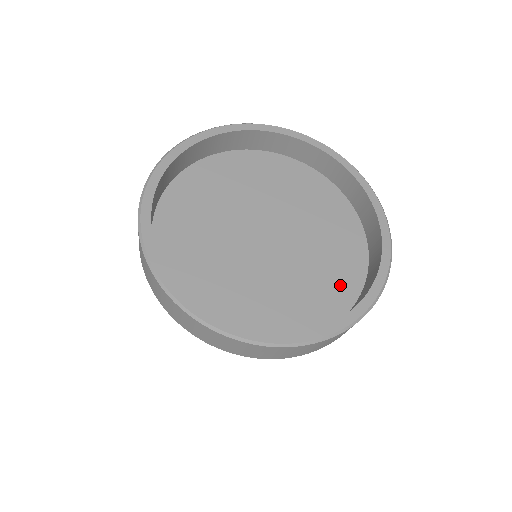
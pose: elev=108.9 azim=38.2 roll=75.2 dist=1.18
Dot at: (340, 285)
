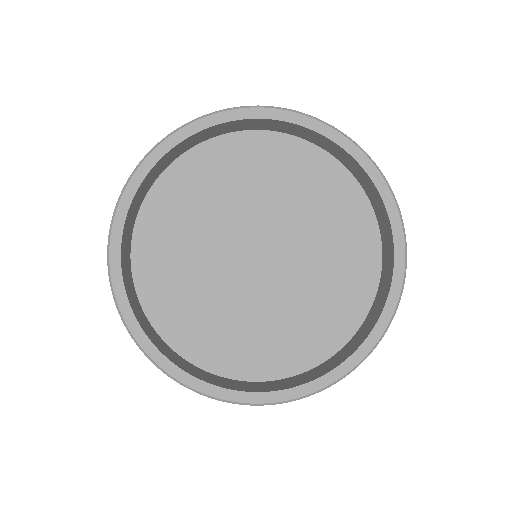
Dot at: (341, 311)
